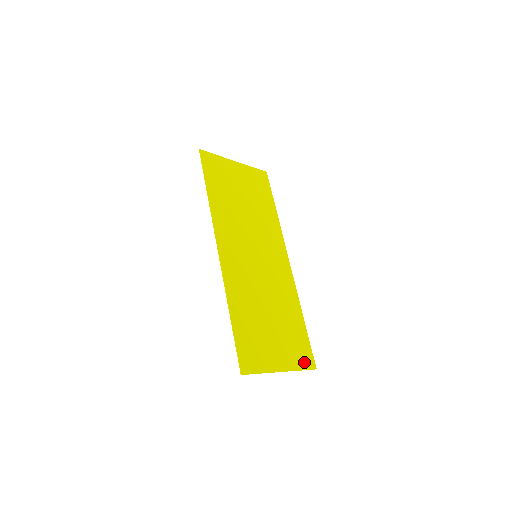
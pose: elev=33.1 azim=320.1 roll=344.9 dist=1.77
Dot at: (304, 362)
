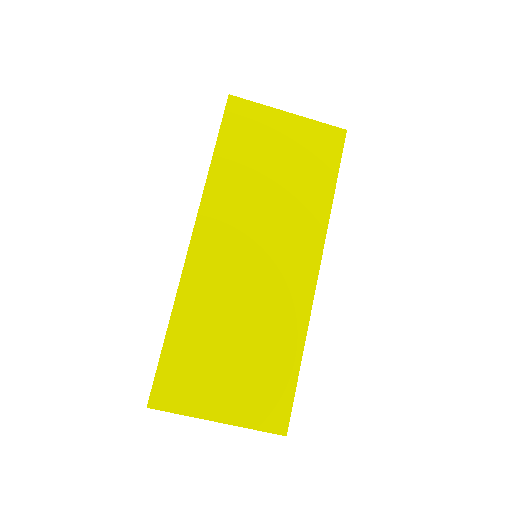
Dot at: (267, 420)
